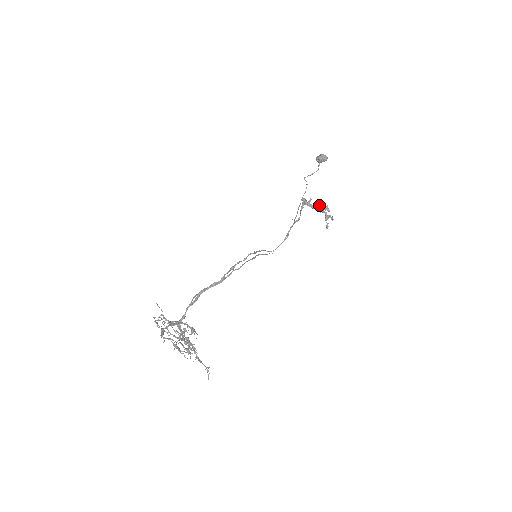
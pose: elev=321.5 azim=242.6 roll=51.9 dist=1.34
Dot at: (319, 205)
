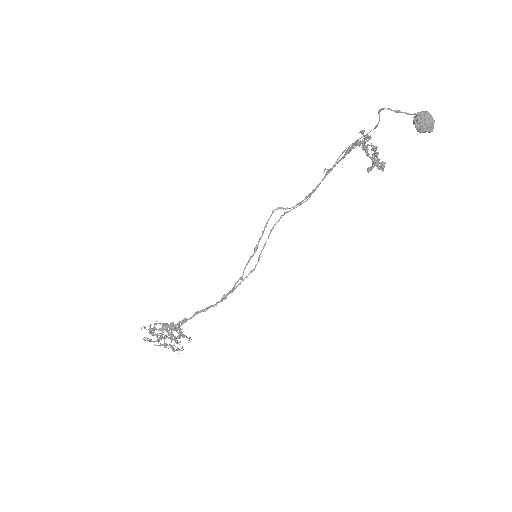
Dot at: occluded
